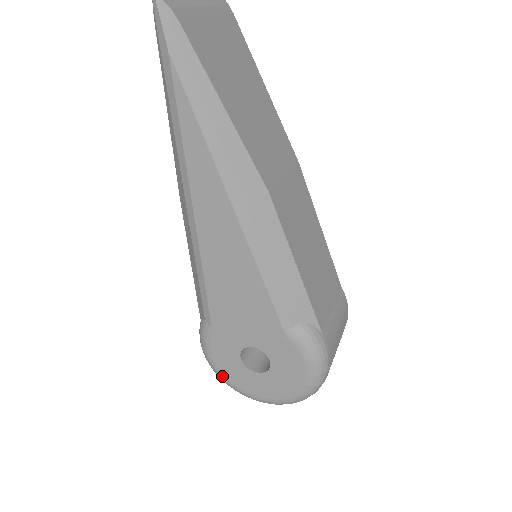
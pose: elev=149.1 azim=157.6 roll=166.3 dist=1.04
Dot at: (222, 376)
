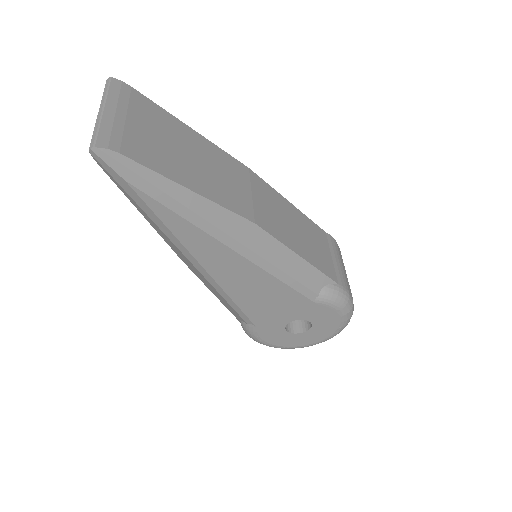
Dot at: (277, 347)
